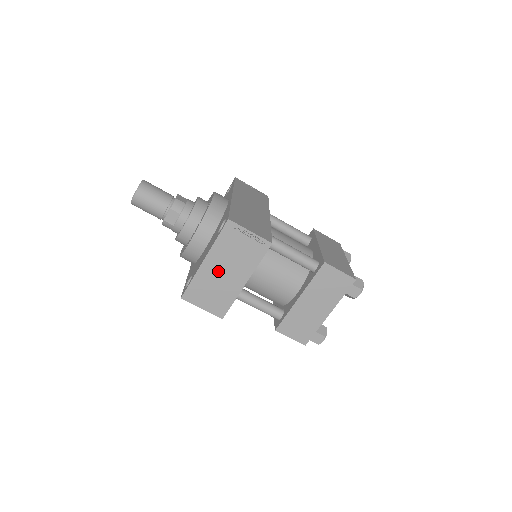
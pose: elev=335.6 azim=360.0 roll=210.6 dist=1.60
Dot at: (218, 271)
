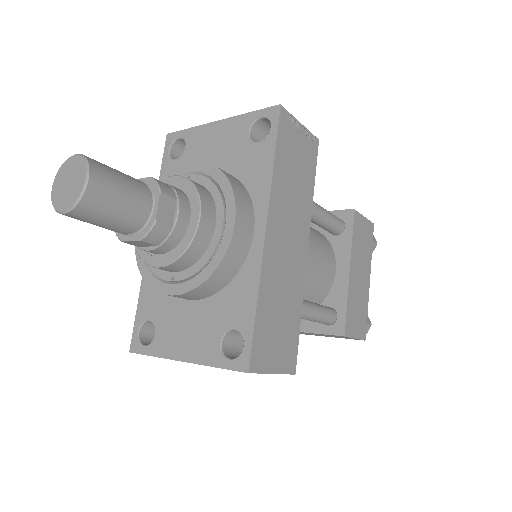
Dot at: occluded
